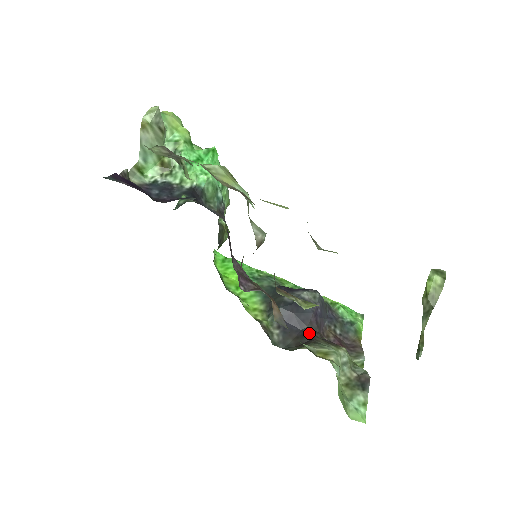
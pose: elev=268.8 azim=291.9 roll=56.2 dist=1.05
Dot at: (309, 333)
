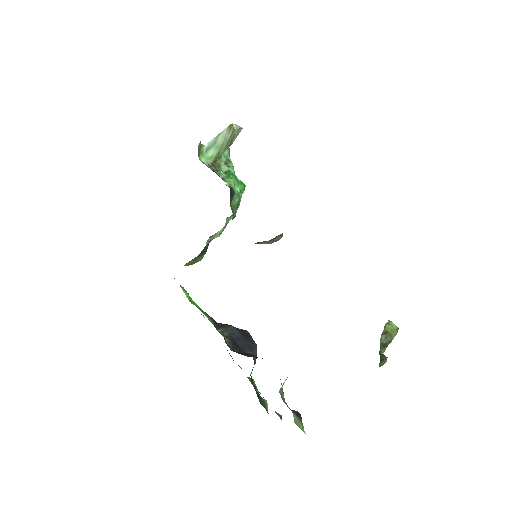
Dot at: (254, 356)
